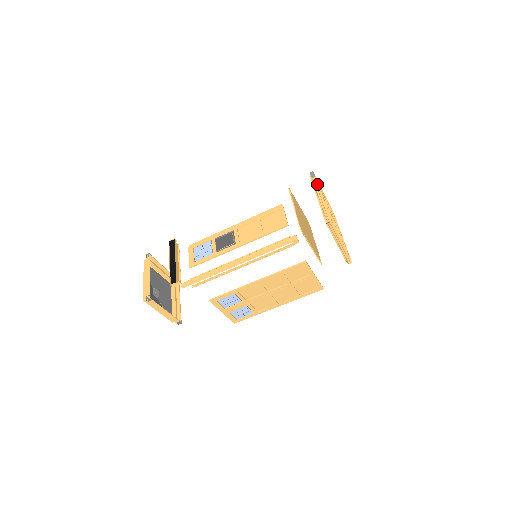
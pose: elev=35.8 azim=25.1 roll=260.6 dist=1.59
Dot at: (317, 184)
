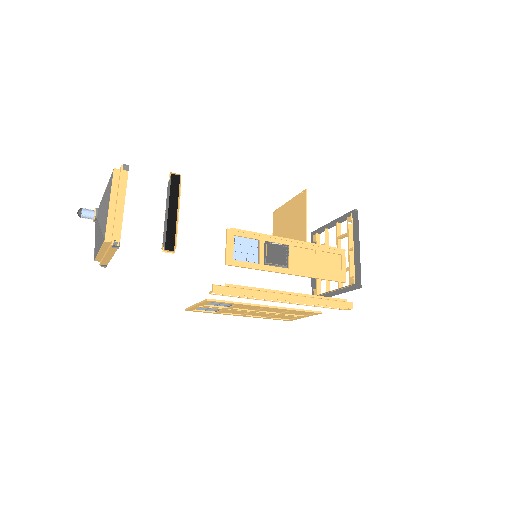
Dot at: (355, 227)
